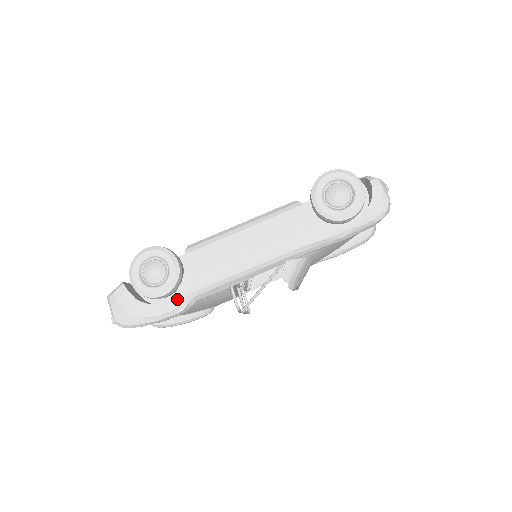
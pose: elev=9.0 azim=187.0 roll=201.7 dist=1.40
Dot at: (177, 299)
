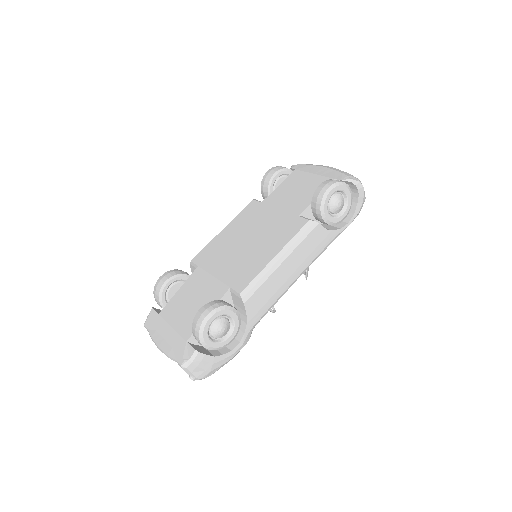
Dot at: (246, 338)
